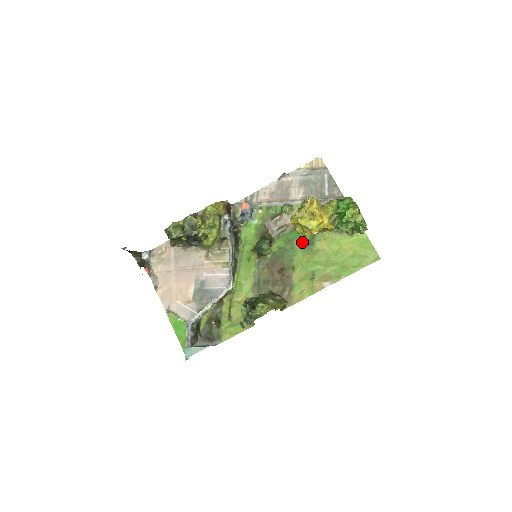
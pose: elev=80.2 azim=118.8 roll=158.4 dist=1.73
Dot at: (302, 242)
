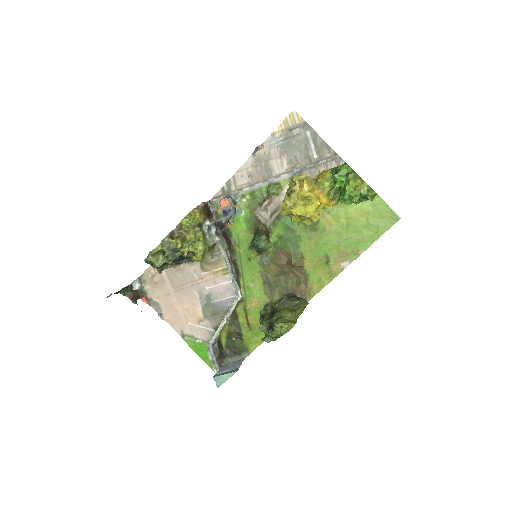
Dot at: occluded
